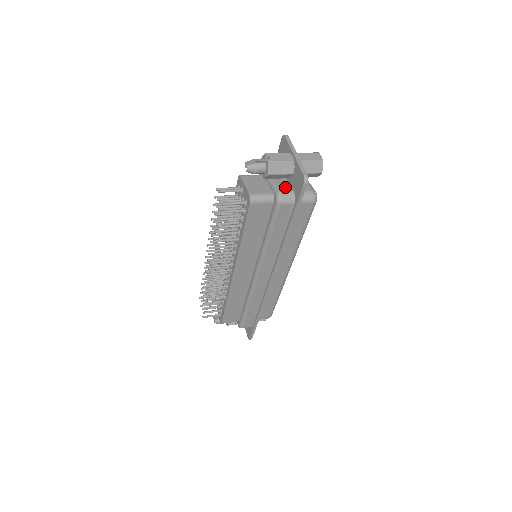
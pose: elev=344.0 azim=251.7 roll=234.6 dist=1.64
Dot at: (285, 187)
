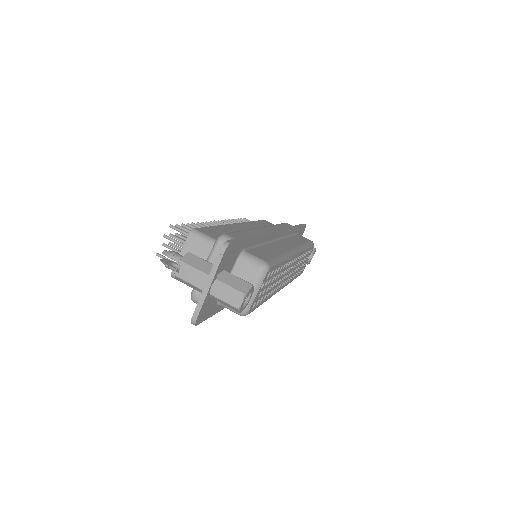
Dot at: occluded
